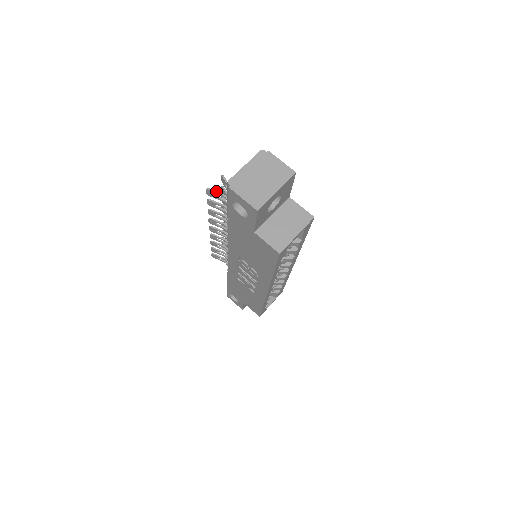
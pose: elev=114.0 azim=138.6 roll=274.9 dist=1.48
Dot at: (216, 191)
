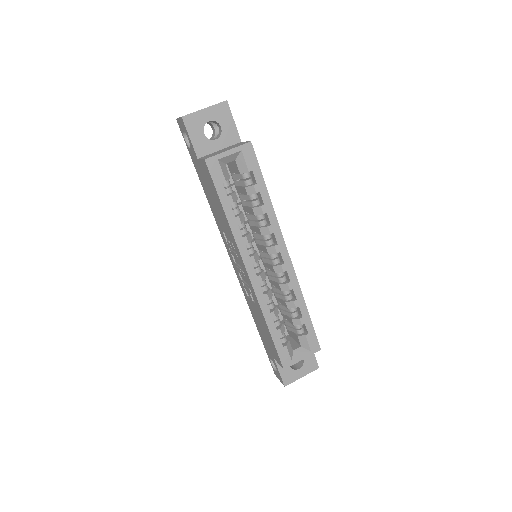
Dot at: occluded
